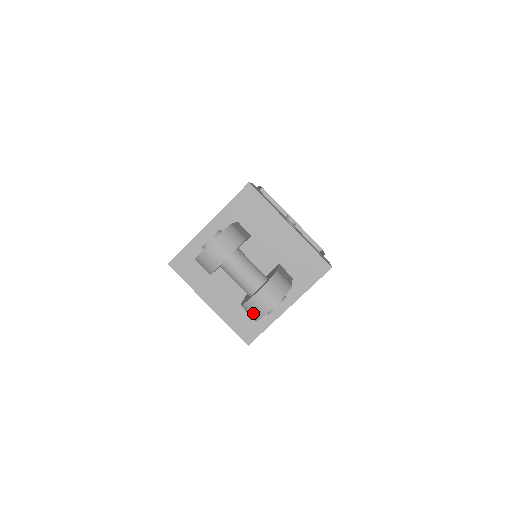
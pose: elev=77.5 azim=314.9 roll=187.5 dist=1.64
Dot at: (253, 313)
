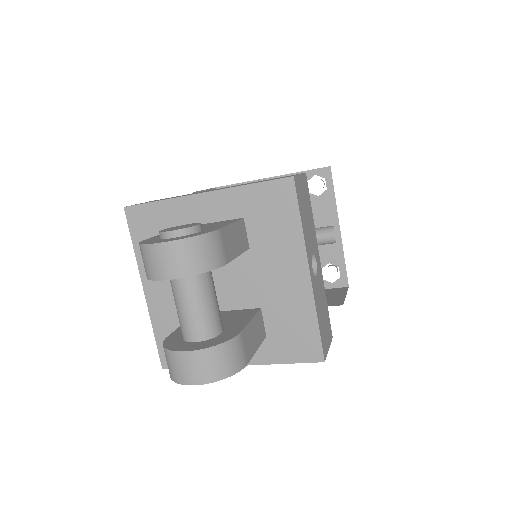
Dot at: (169, 367)
